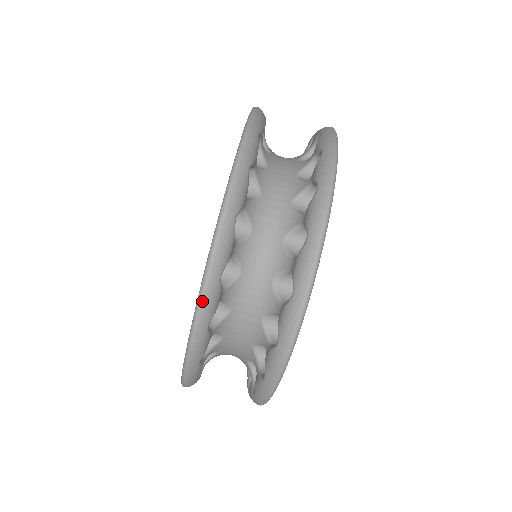
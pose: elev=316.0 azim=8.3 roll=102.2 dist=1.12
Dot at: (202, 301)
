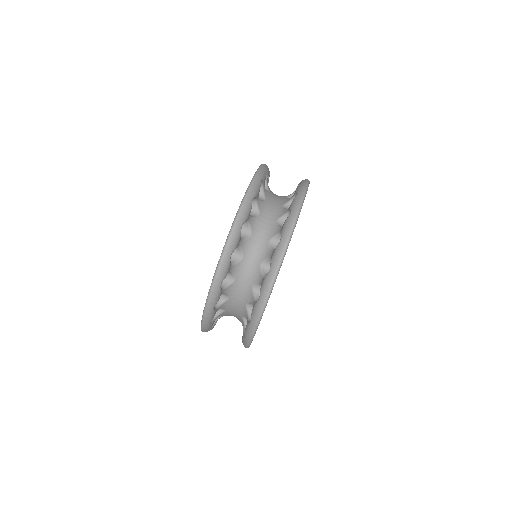
Dot at: (230, 236)
